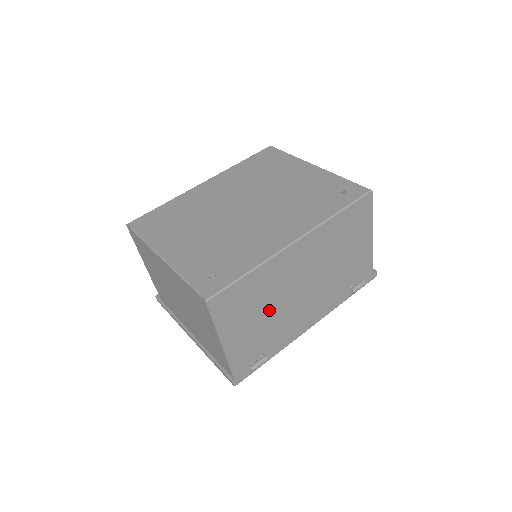
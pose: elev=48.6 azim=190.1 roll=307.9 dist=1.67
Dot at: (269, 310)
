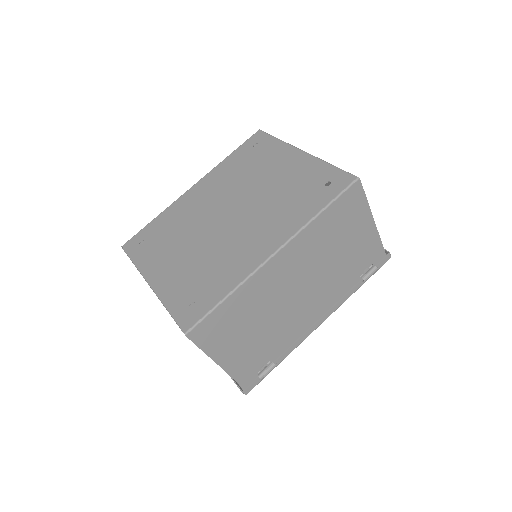
Dot at: (263, 323)
